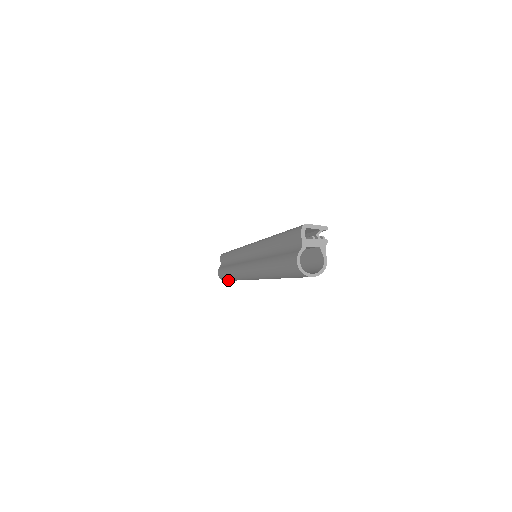
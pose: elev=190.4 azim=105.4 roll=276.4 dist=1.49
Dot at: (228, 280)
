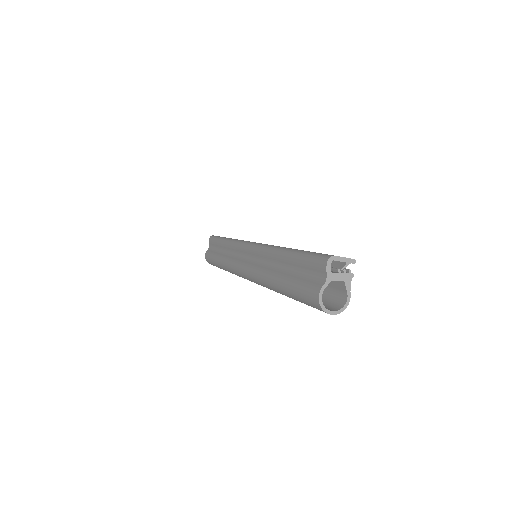
Dot at: occluded
